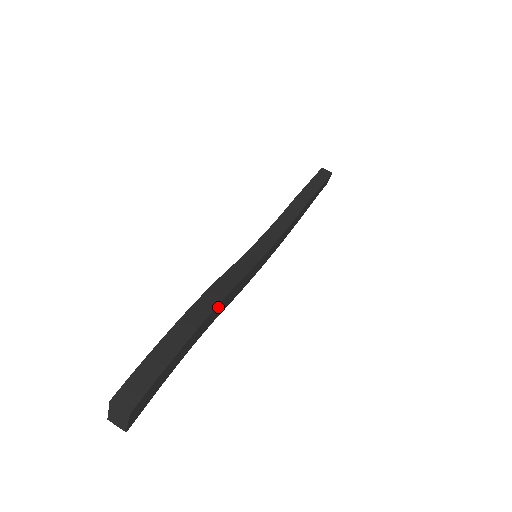
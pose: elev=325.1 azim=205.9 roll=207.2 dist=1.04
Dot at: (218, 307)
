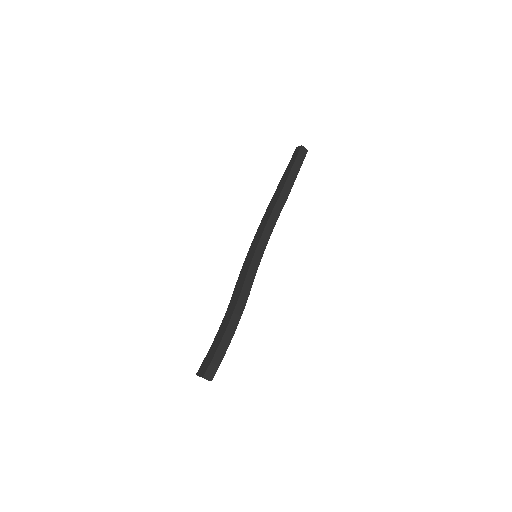
Dot at: (241, 312)
